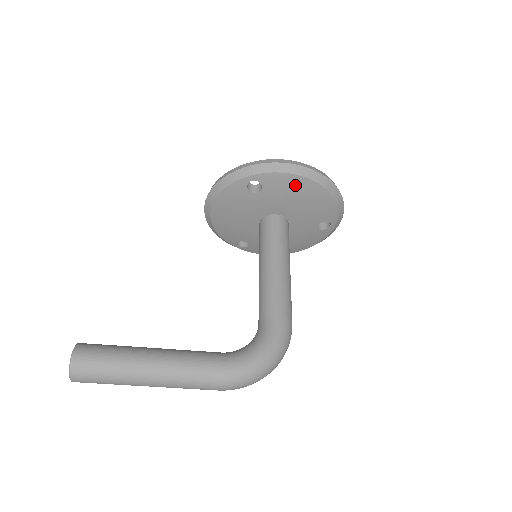
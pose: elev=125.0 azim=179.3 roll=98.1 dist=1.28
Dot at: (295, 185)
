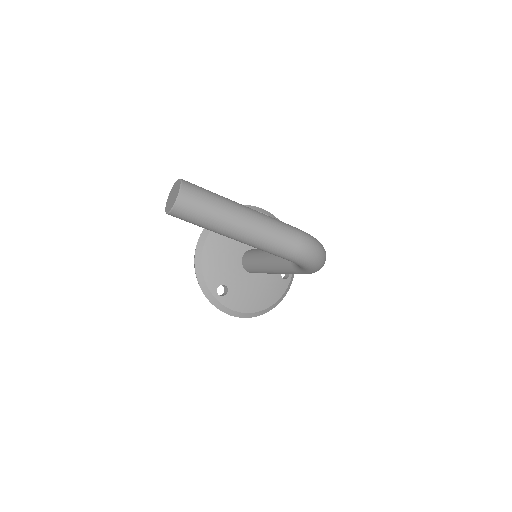
Dot at: occluded
